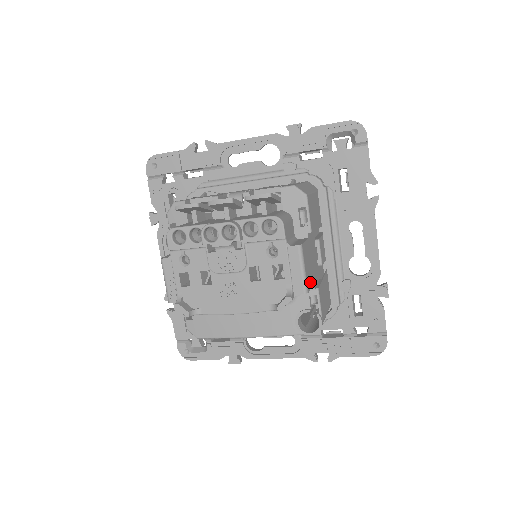
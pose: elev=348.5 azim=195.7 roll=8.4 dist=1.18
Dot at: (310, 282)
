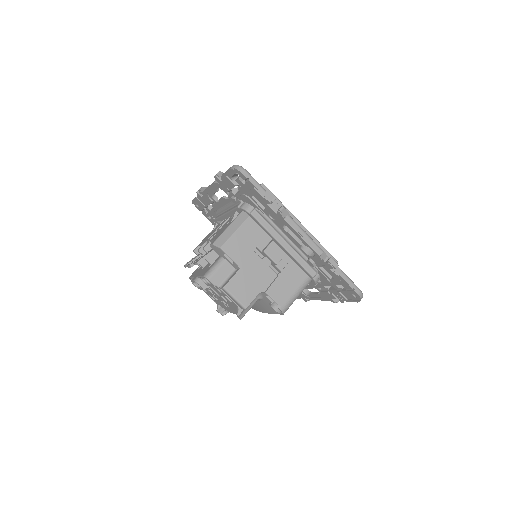
Dot at: (251, 296)
